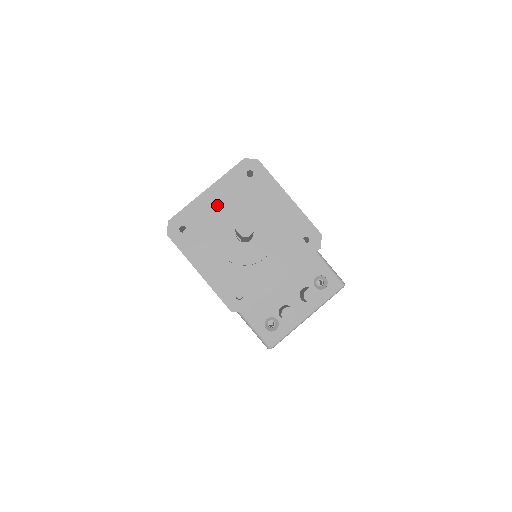
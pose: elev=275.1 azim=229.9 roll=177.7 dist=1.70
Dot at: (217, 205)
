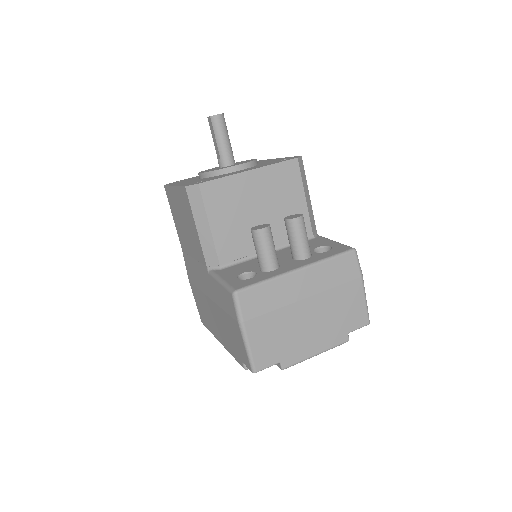
Dot at: occluded
